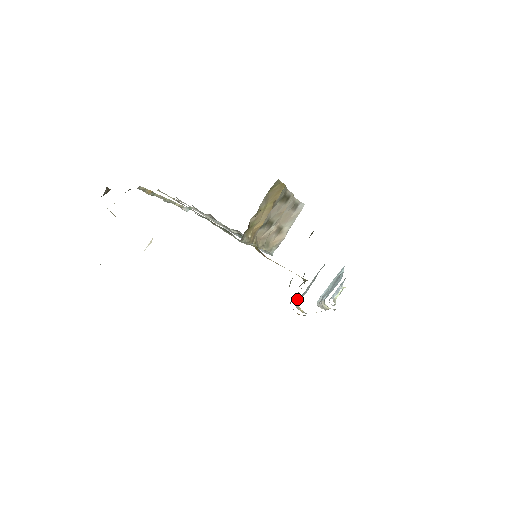
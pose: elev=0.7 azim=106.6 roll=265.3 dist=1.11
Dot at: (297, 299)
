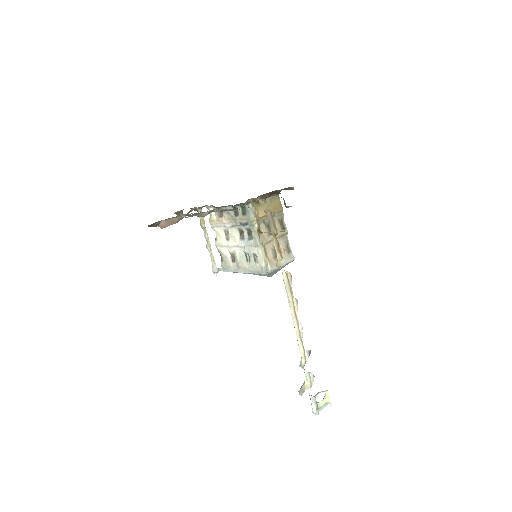
Dot at: occluded
